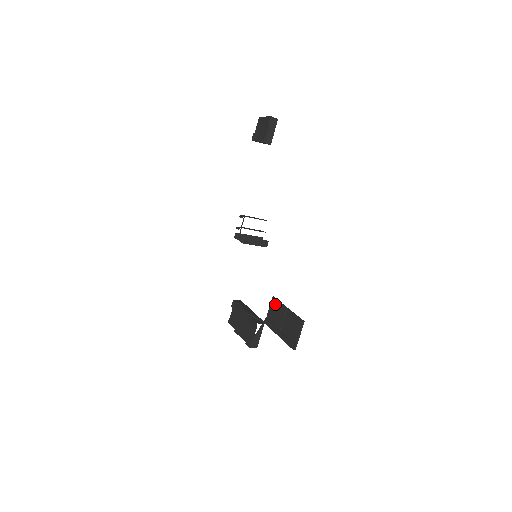
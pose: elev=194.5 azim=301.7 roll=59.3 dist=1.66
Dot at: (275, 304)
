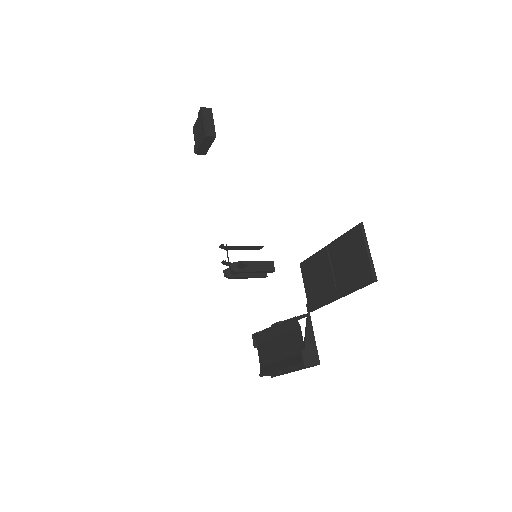
Dot at: (308, 266)
